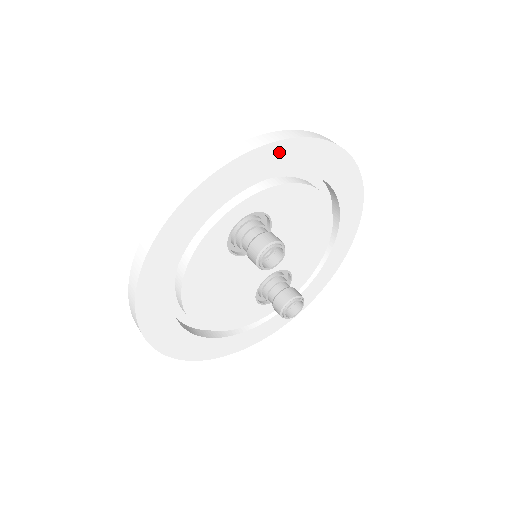
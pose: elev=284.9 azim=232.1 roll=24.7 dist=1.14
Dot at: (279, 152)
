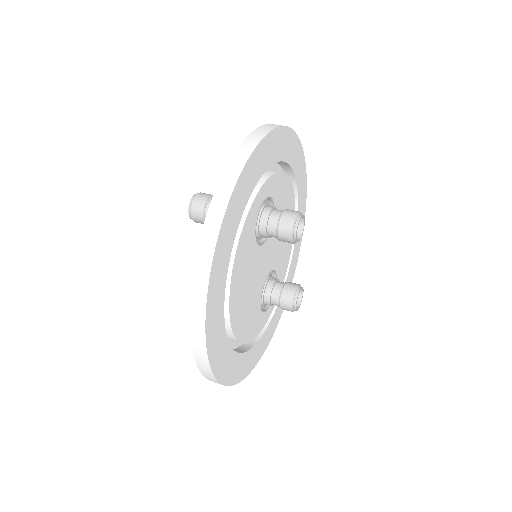
Dot at: (282, 137)
